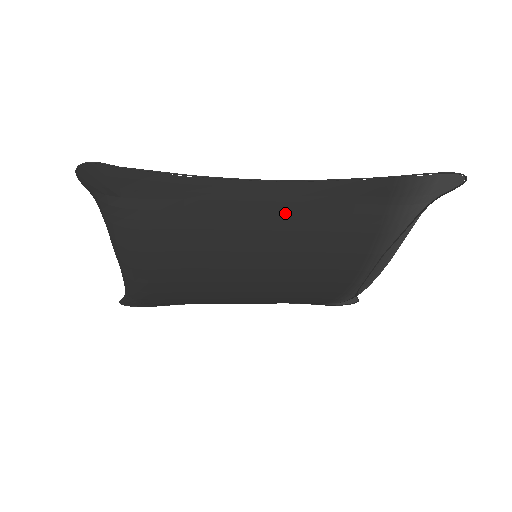
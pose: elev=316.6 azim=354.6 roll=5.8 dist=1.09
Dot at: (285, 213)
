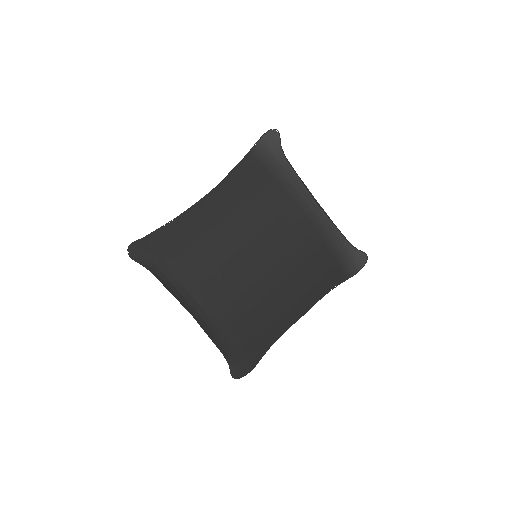
Dot at: (224, 203)
